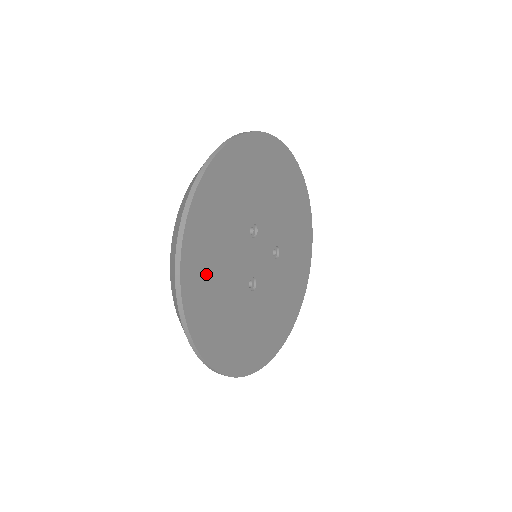
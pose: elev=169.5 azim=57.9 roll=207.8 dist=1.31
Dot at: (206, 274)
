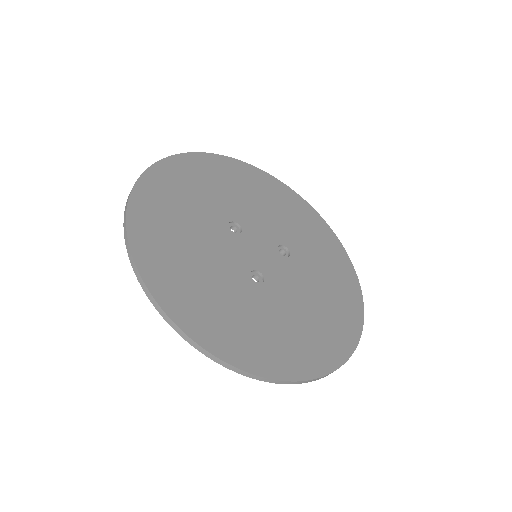
Dot at: (173, 258)
